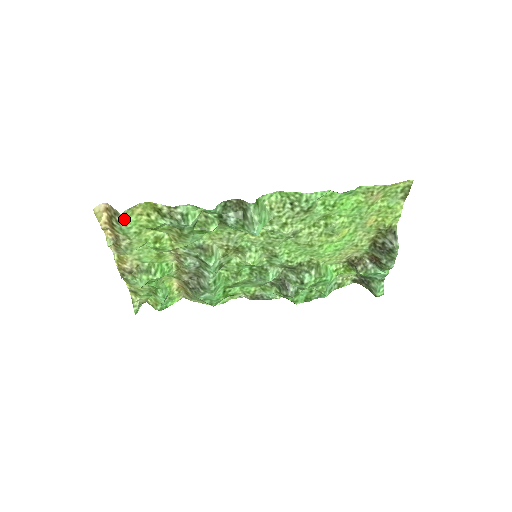
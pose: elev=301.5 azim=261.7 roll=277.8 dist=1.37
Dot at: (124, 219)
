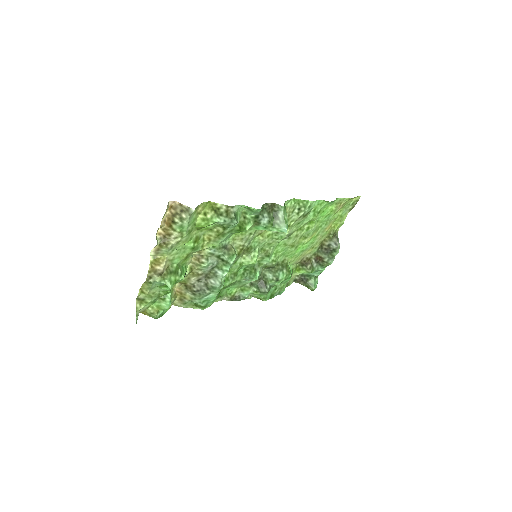
Dot at: (190, 216)
